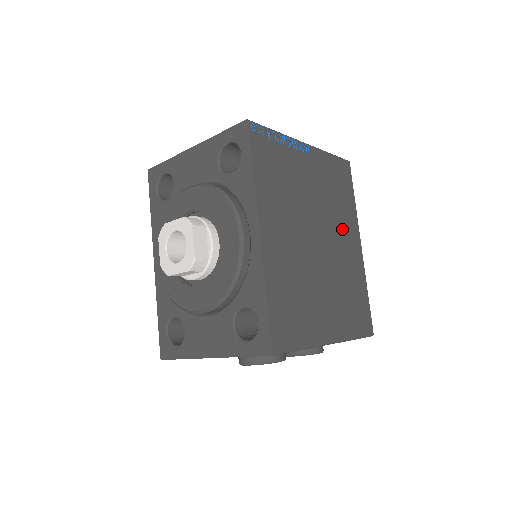
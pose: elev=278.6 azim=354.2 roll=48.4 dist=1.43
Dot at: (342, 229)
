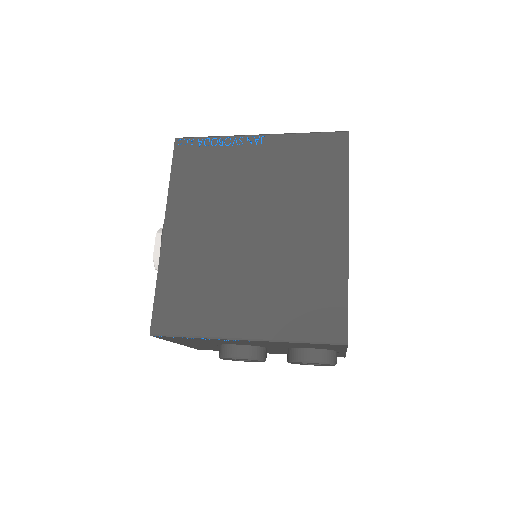
Dot at: (307, 214)
